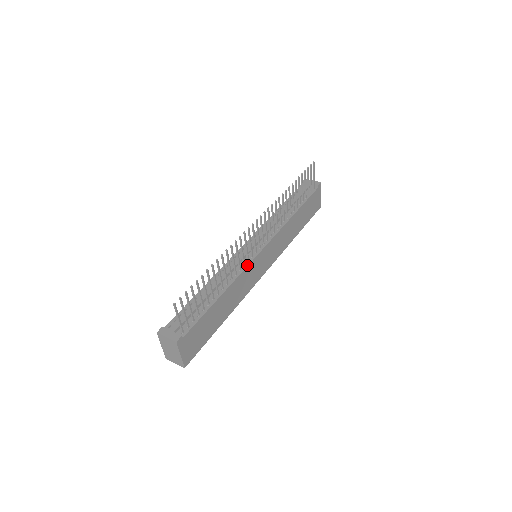
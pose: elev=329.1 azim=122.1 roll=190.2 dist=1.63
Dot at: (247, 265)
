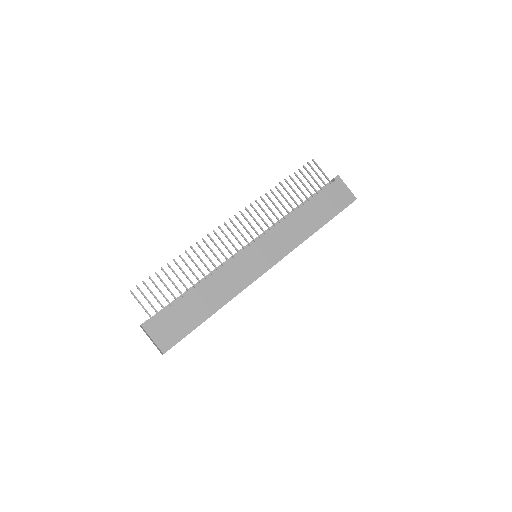
Dot at: (230, 260)
